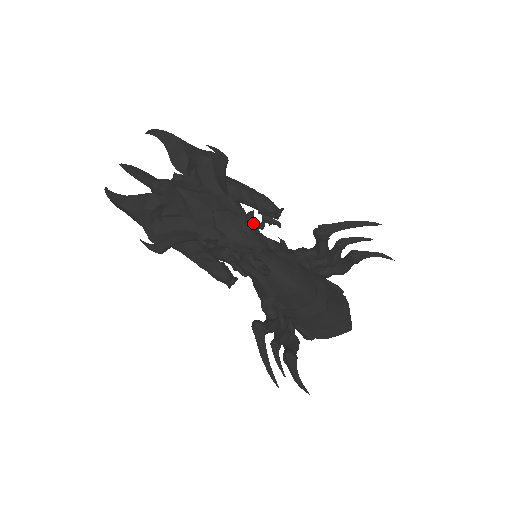
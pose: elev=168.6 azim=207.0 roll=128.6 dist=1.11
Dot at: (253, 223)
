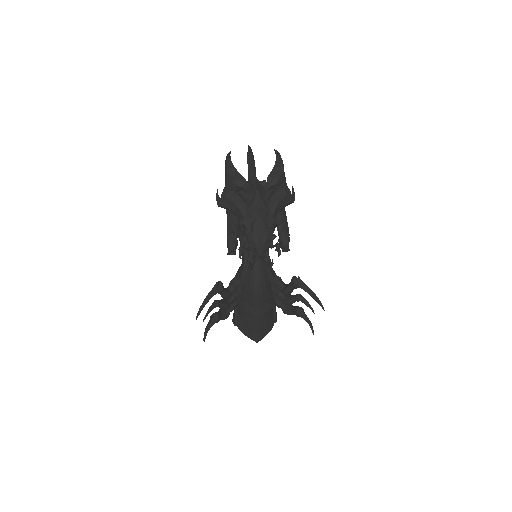
Dot at: (270, 241)
